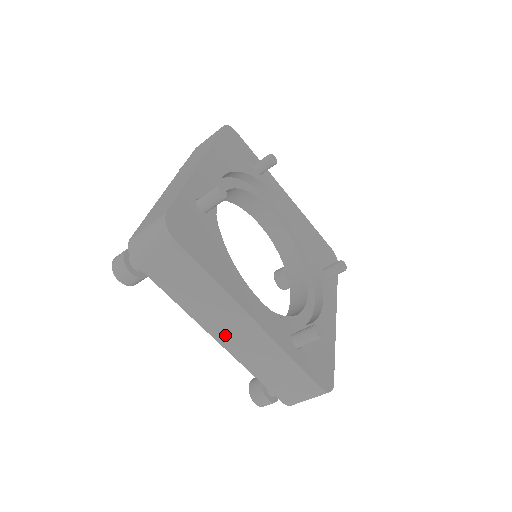
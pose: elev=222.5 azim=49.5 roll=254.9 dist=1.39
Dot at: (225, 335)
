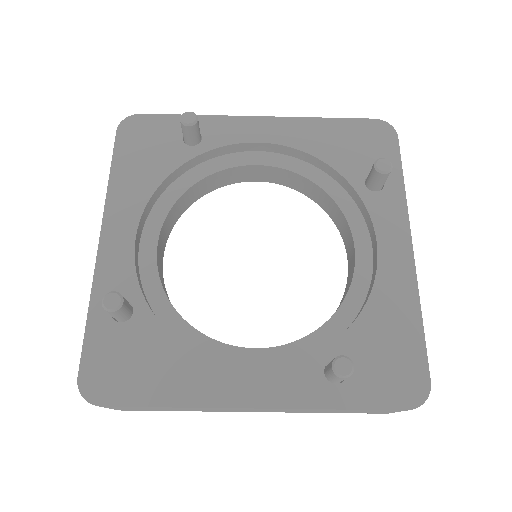
Dot at: (252, 411)
